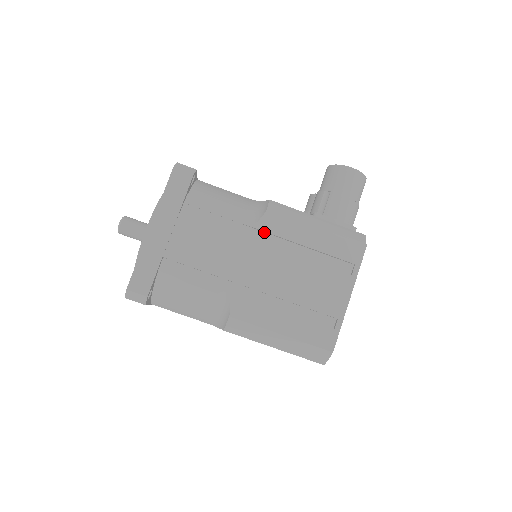
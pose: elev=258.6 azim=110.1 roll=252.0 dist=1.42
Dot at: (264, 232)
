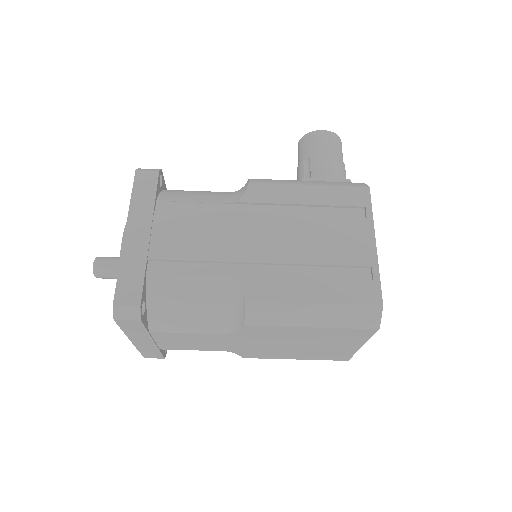
Dot at: (254, 205)
